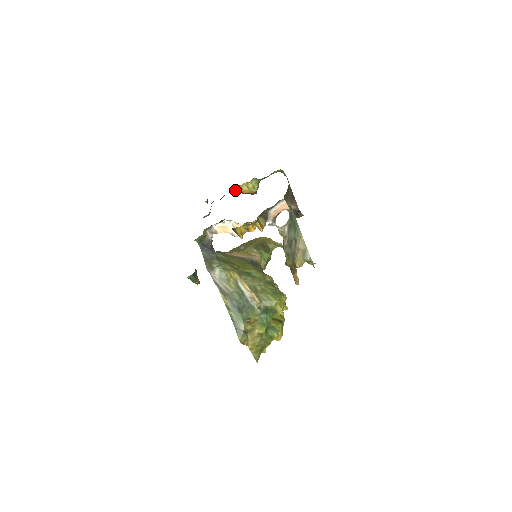
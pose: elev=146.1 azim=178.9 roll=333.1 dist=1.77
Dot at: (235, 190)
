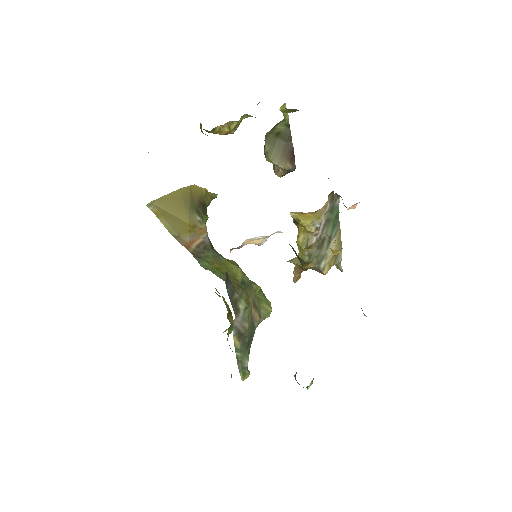
Dot at: occluded
